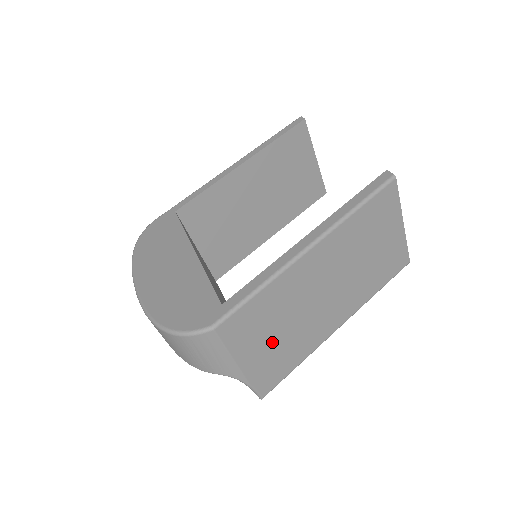
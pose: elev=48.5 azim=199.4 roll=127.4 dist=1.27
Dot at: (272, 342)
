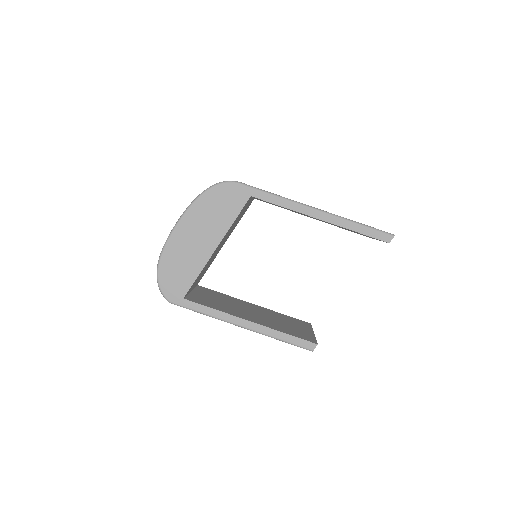
Dot at: occluded
